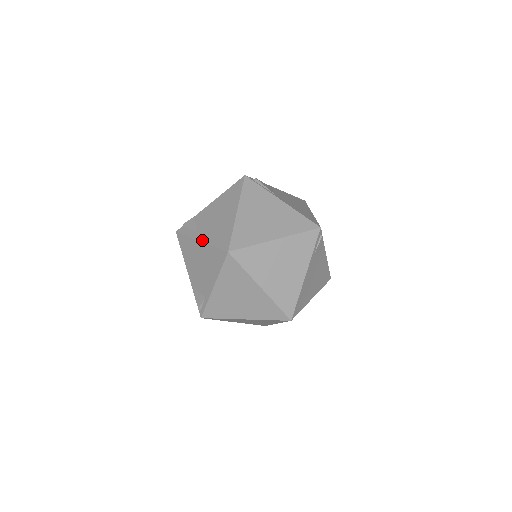
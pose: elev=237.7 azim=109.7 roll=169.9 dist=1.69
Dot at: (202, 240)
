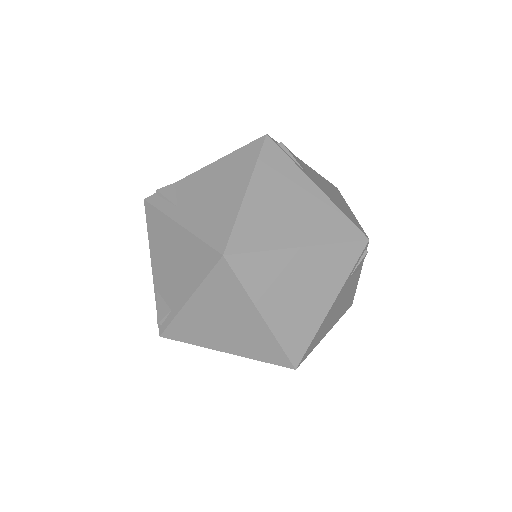
Dot at: (183, 223)
